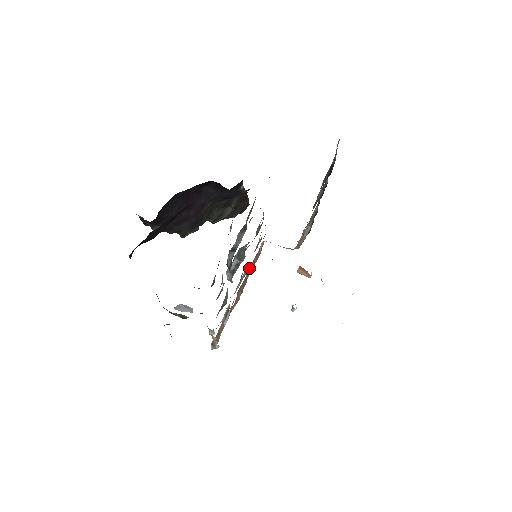
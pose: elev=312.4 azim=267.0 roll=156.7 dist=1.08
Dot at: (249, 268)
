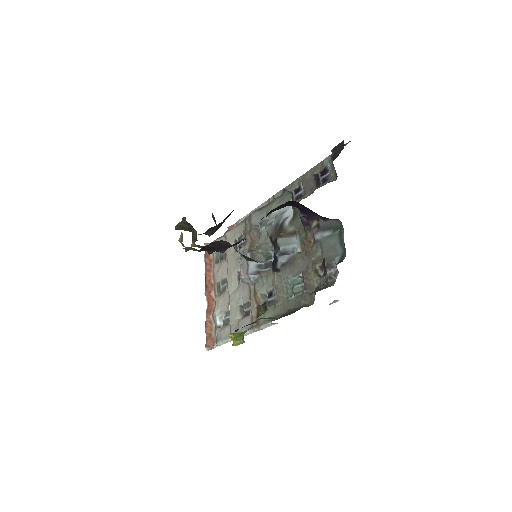
Dot at: (220, 269)
